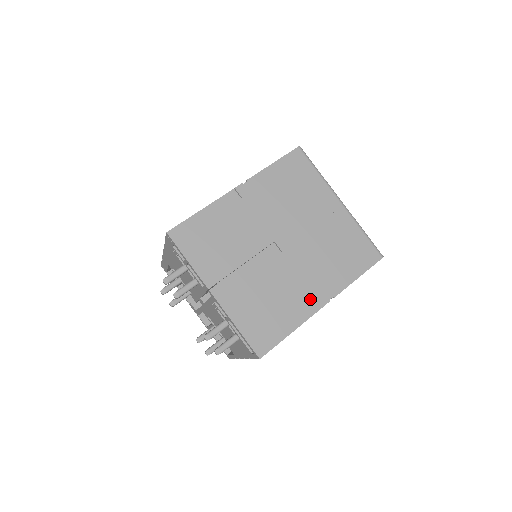
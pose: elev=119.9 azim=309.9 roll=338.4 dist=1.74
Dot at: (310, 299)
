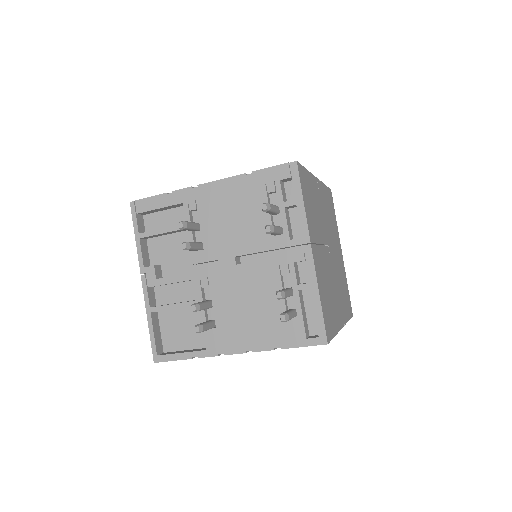
Dot at: (339, 314)
